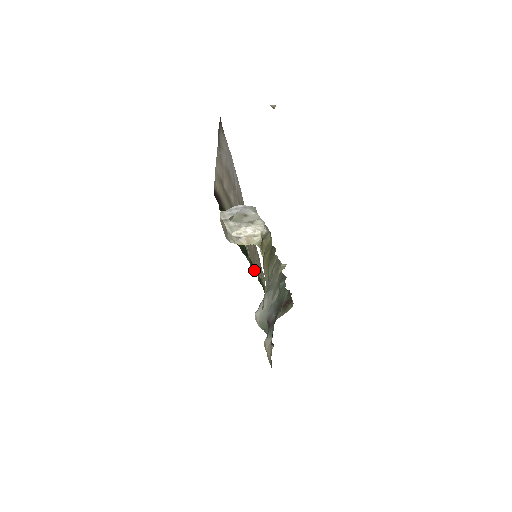
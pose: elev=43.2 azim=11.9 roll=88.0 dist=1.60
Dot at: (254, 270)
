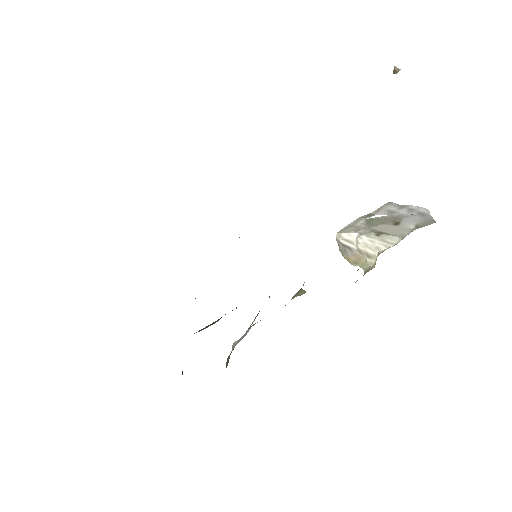
Dot at: occluded
